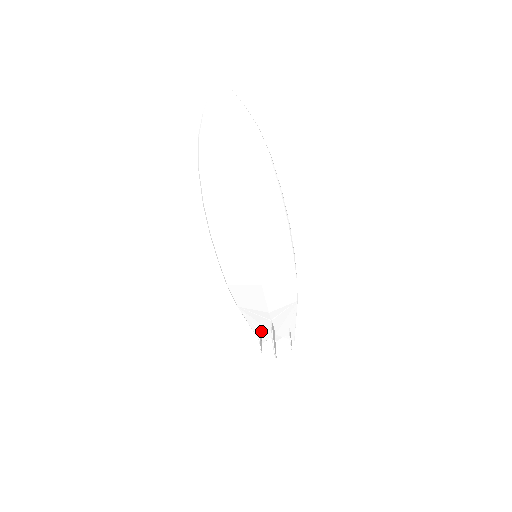
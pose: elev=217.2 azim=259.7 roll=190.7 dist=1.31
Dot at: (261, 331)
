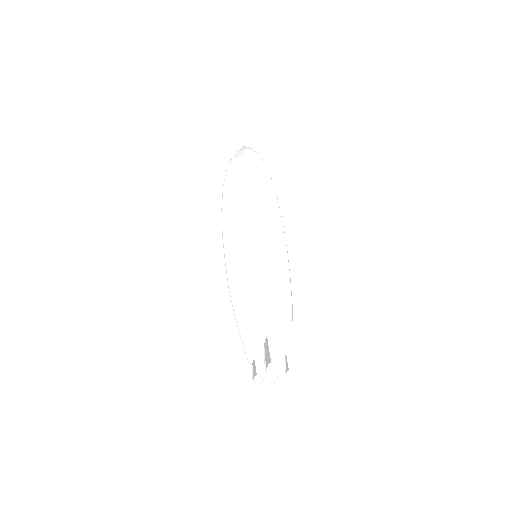
Dot at: (256, 362)
